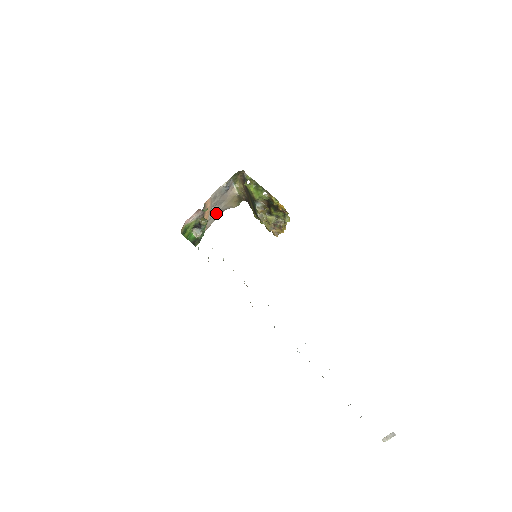
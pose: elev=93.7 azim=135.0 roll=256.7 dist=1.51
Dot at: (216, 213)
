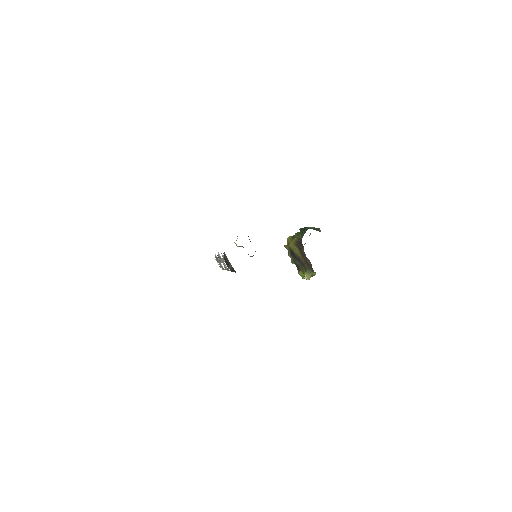
Dot at: occluded
